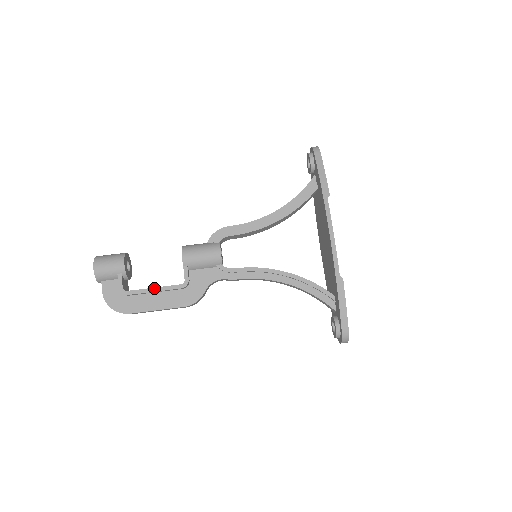
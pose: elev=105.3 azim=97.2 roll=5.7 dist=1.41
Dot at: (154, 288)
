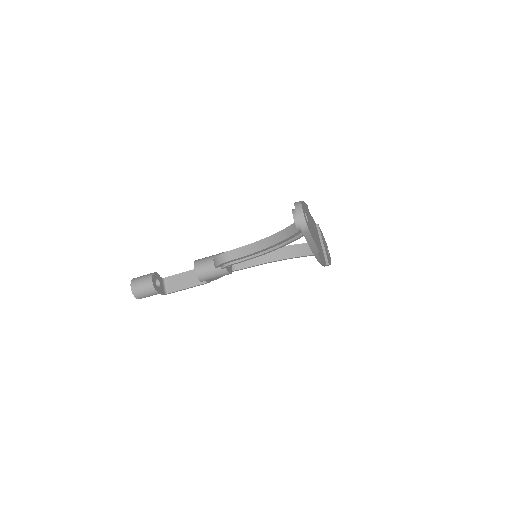
Dot at: (187, 288)
